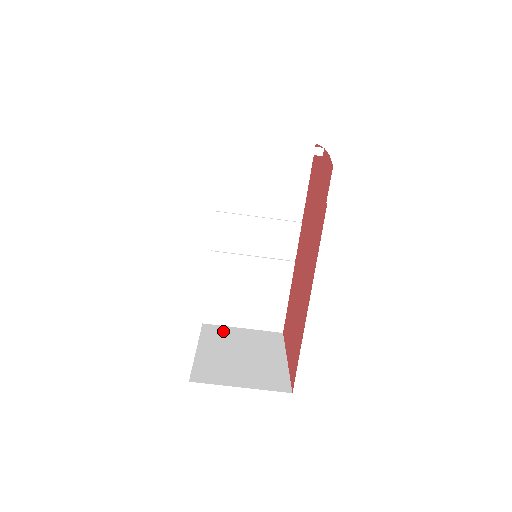
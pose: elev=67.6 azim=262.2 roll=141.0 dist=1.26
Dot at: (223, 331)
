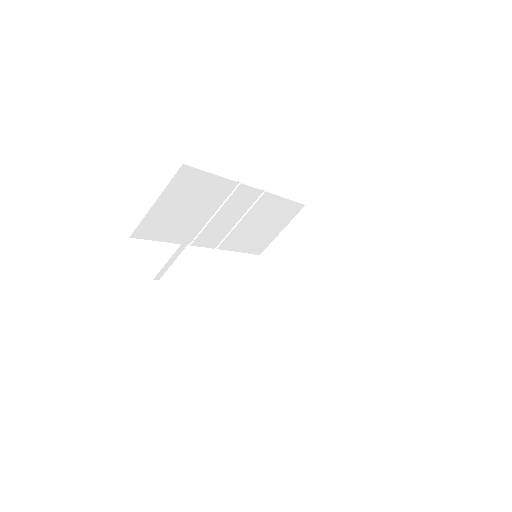
Dot at: (276, 250)
